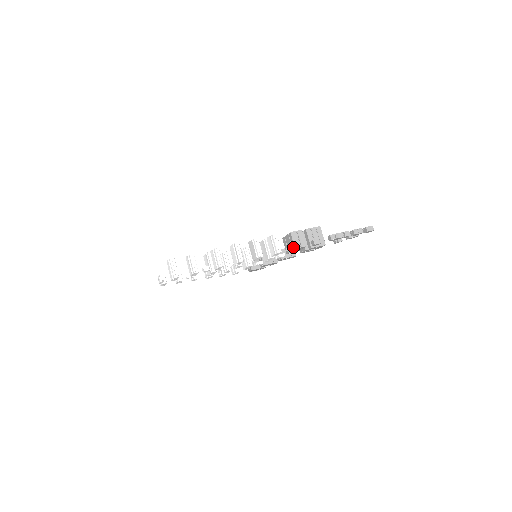
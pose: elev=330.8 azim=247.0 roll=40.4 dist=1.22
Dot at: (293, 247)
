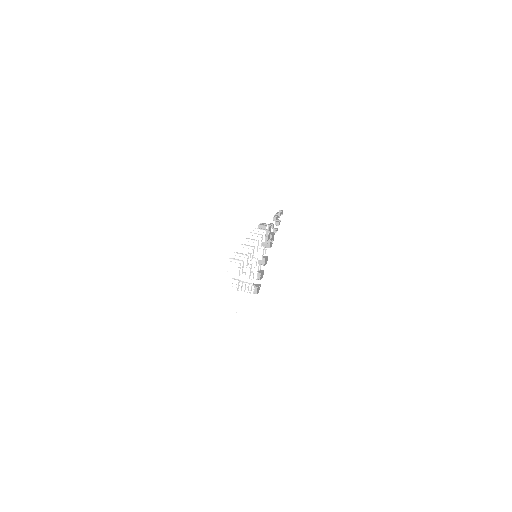
Dot at: (268, 228)
